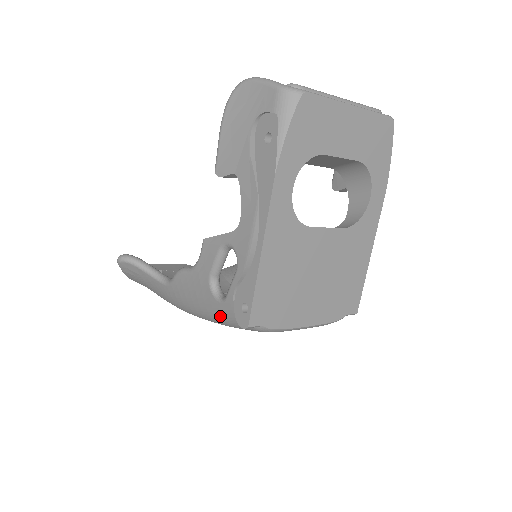
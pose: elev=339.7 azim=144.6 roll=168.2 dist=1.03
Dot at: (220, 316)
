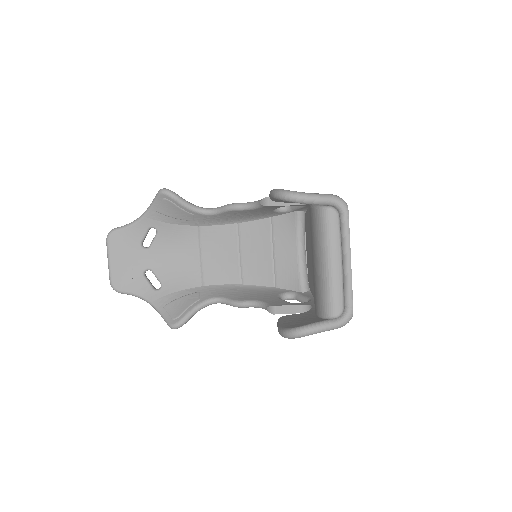
Dot at: occluded
